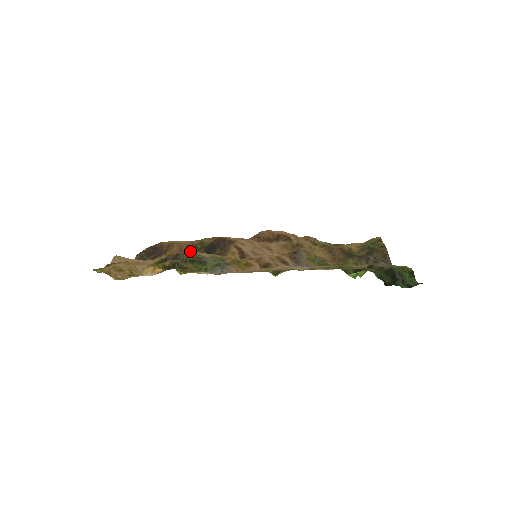
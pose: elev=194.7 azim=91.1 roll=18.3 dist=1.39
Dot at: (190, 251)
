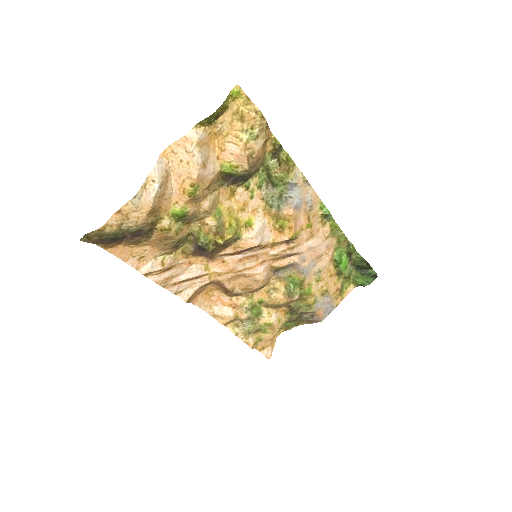
Dot at: (230, 198)
